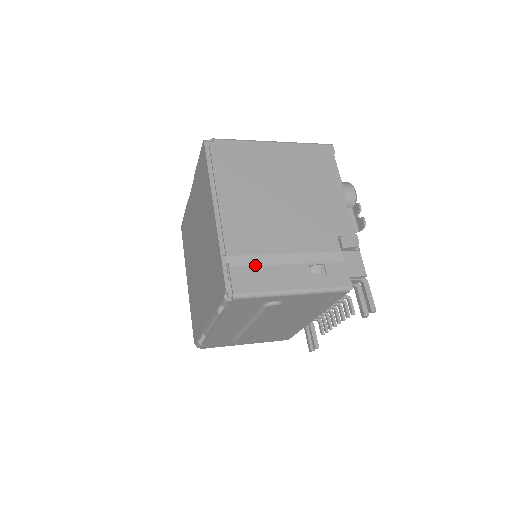
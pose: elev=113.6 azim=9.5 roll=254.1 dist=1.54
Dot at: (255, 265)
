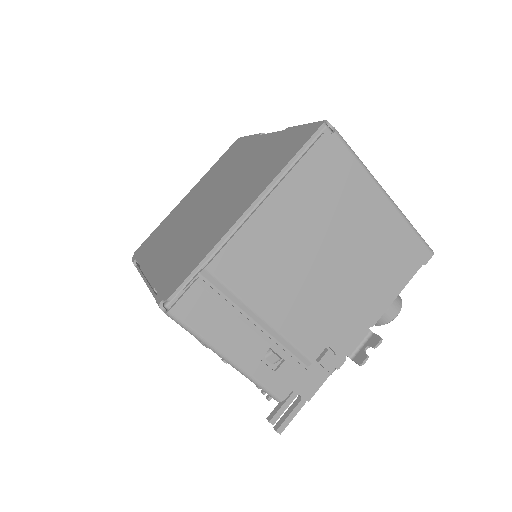
Dot at: (222, 302)
